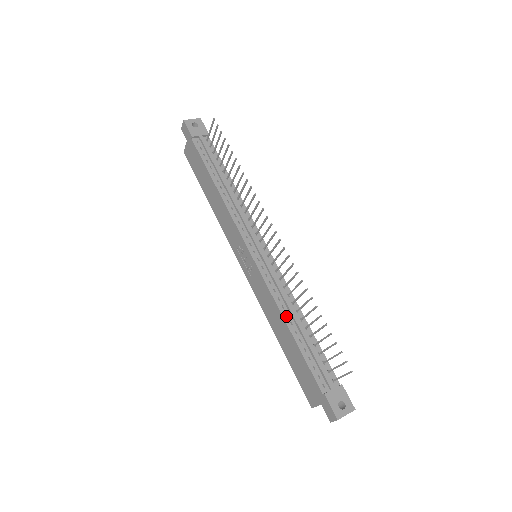
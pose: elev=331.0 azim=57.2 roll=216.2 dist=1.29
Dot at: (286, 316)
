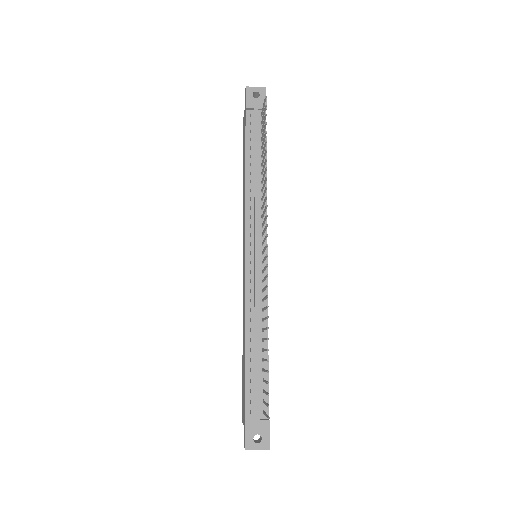
Dot at: (249, 330)
